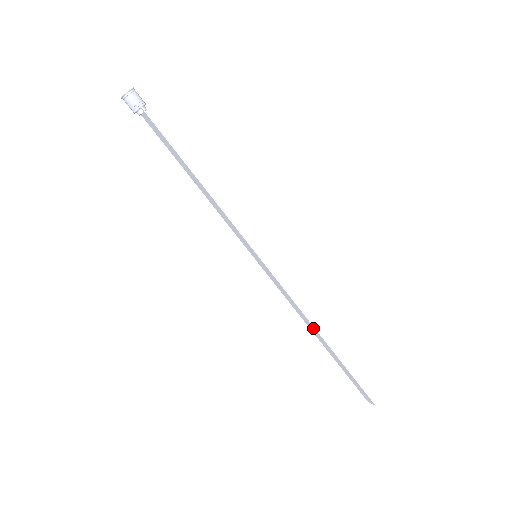
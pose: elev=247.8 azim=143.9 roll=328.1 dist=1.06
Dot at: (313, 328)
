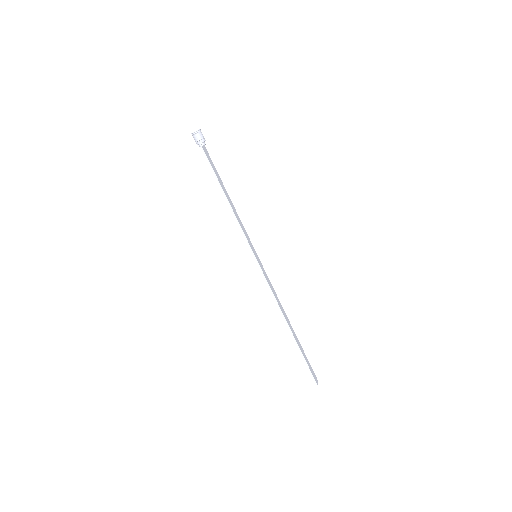
Dot at: (284, 316)
